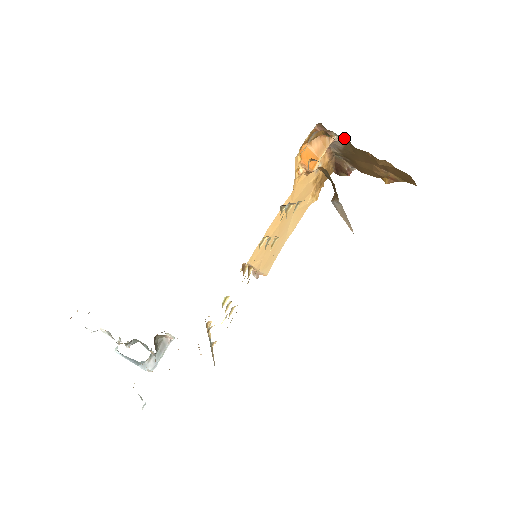
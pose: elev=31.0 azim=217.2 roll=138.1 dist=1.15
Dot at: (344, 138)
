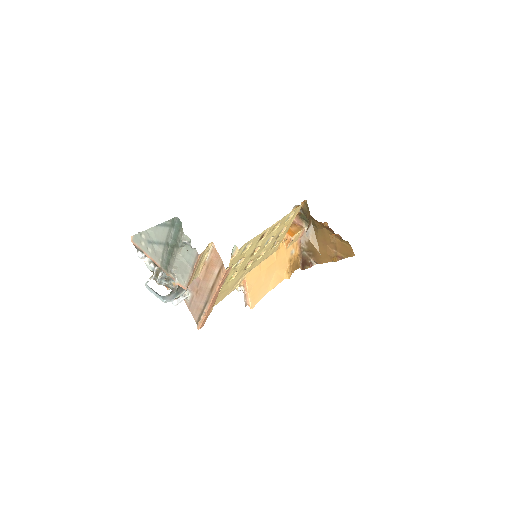
Dot at: occluded
